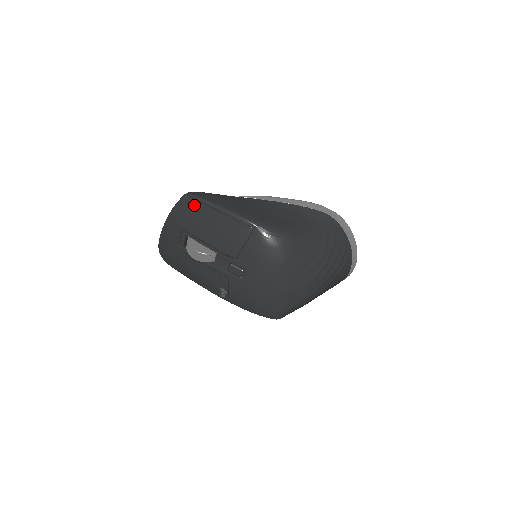
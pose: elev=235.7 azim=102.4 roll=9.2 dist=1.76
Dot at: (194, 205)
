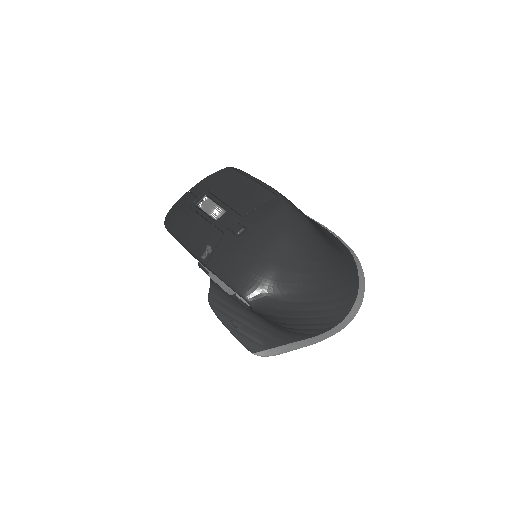
Dot at: (231, 173)
